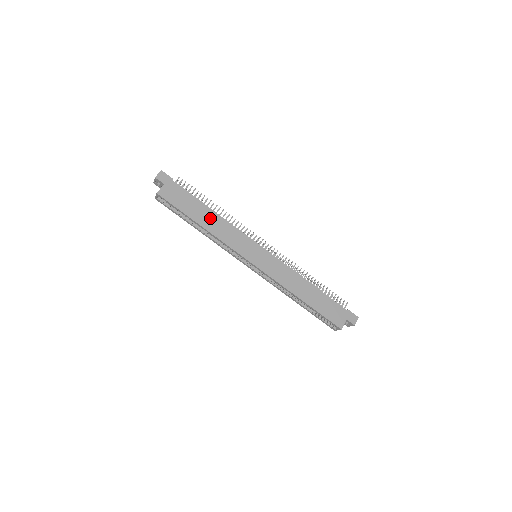
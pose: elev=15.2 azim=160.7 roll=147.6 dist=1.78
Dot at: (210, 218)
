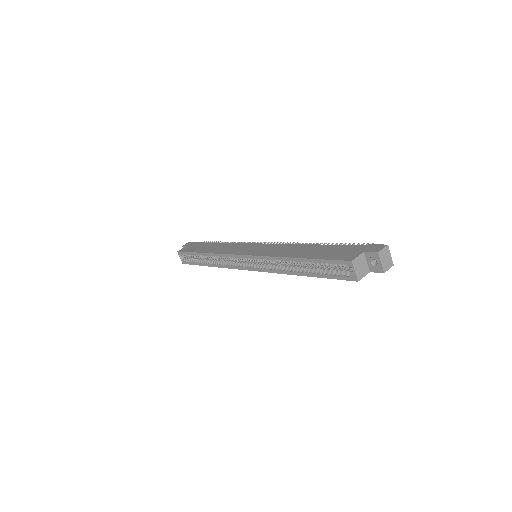
Dot at: (215, 247)
